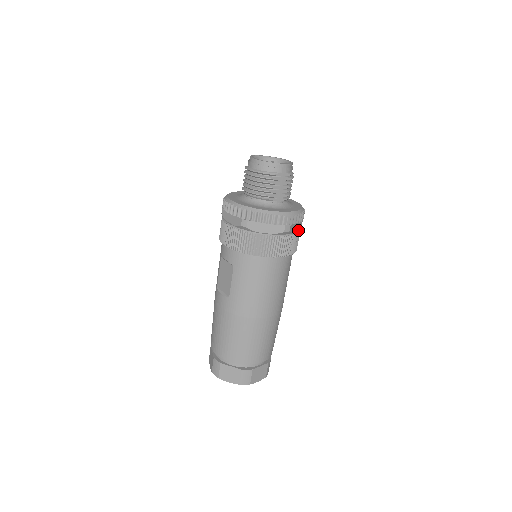
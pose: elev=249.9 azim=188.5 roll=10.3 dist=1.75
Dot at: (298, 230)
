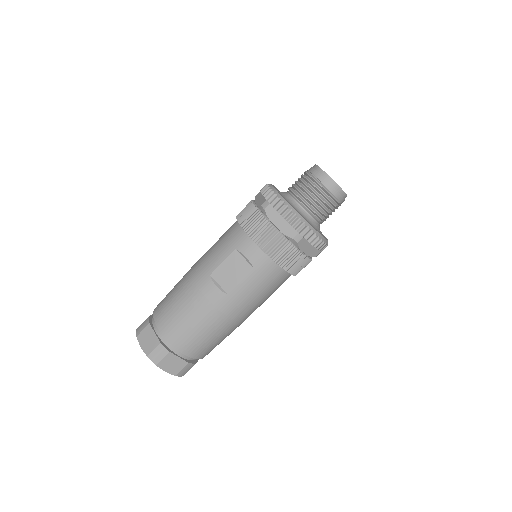
Dot at: occluded
